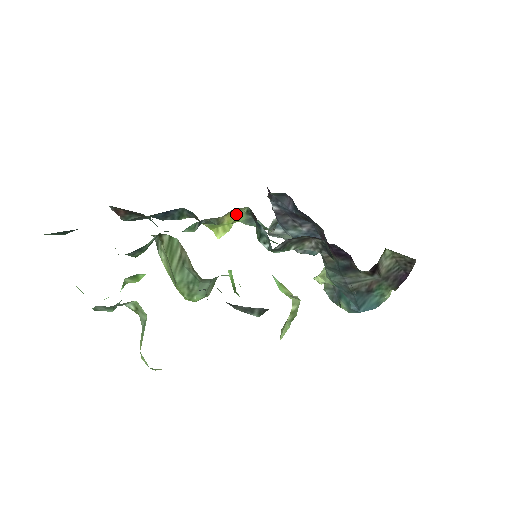
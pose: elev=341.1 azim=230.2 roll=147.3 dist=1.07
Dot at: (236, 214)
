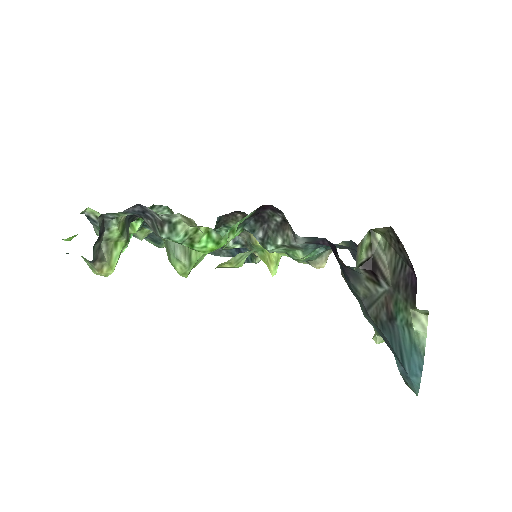
Dot at: occluded
